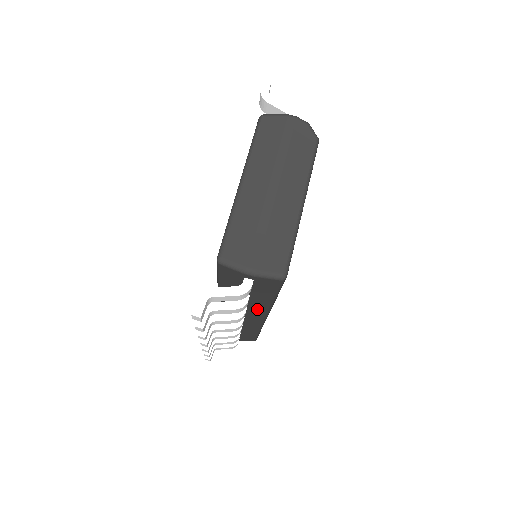
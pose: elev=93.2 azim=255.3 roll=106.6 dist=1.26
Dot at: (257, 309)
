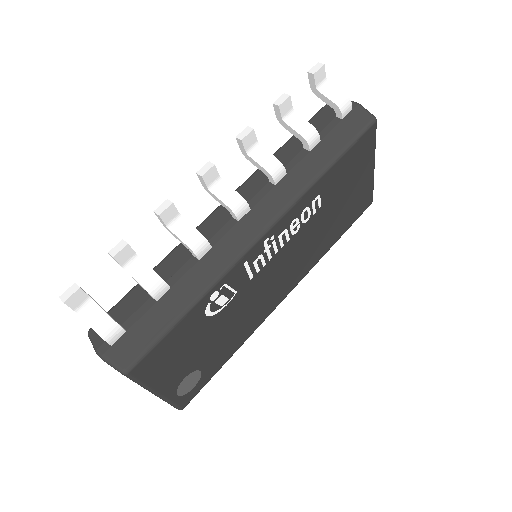
Dot at: (292, 184)
